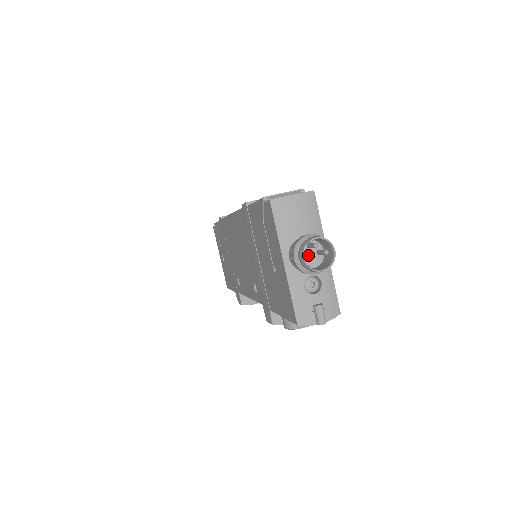
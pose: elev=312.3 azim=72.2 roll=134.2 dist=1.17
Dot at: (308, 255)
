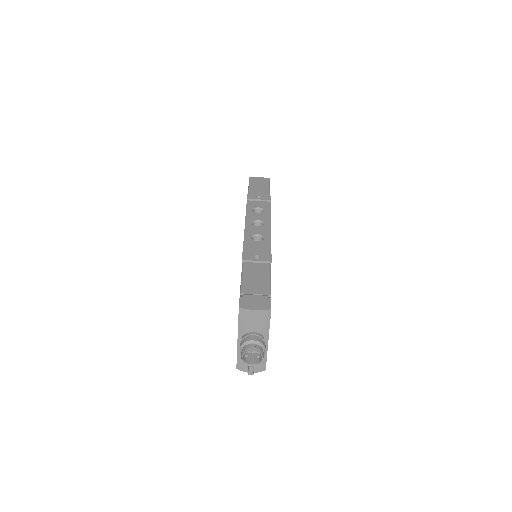
Dot at: (246, 356)
